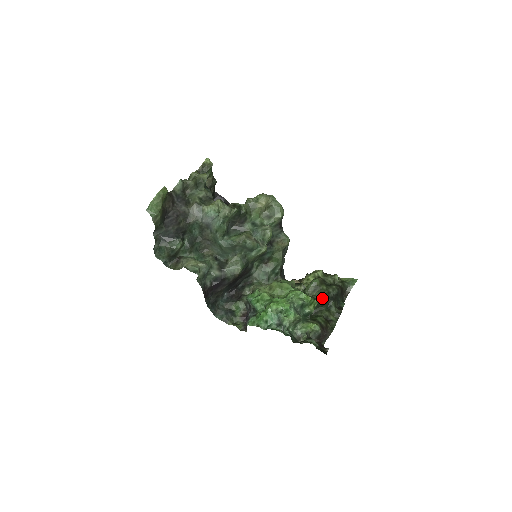
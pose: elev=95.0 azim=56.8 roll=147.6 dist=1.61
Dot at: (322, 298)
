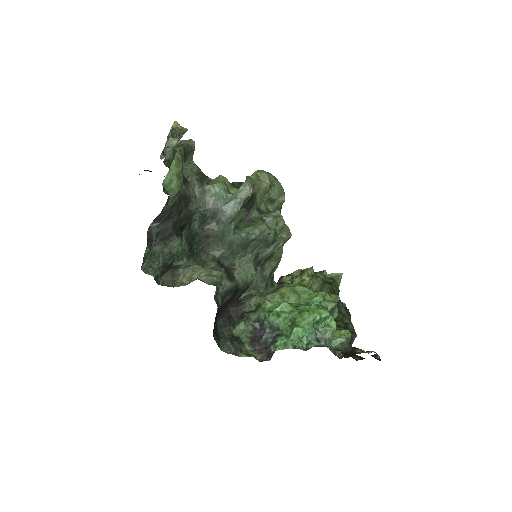
Dot at: occluded
